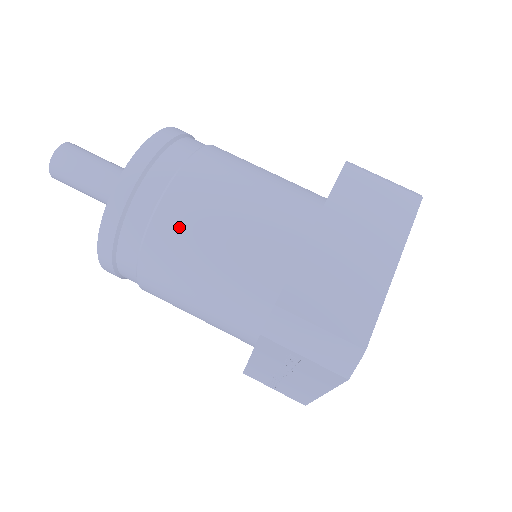
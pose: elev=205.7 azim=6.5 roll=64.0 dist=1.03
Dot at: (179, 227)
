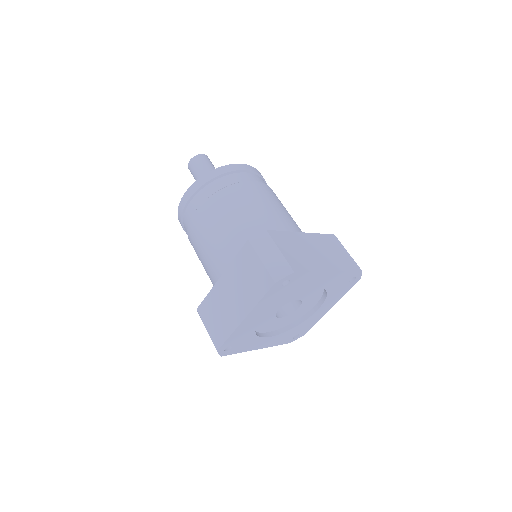
Dot at: (193, 245)
